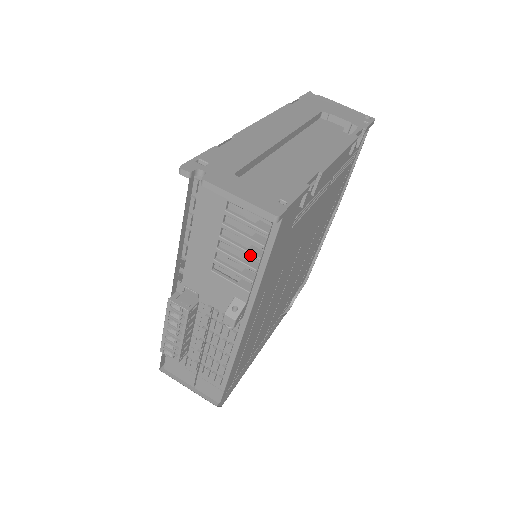
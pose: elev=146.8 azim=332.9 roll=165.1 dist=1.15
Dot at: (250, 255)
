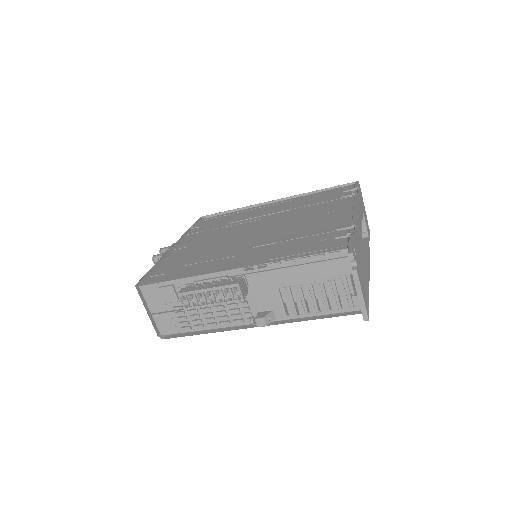
Dot at: (316, 306)
